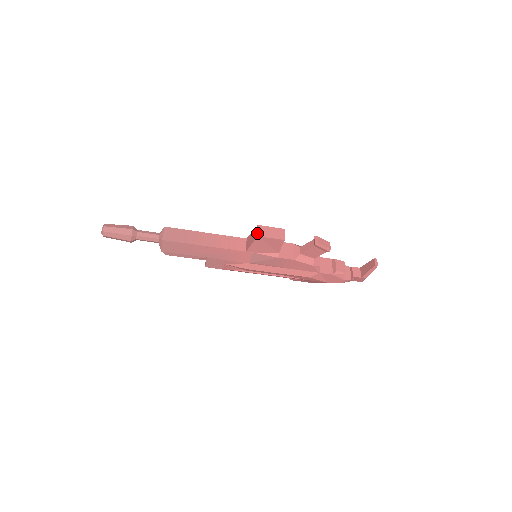
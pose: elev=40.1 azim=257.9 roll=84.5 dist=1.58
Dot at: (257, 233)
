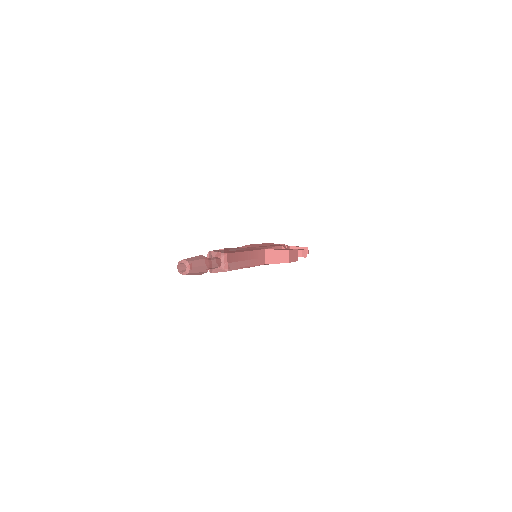
Dot at: (289, 259)
